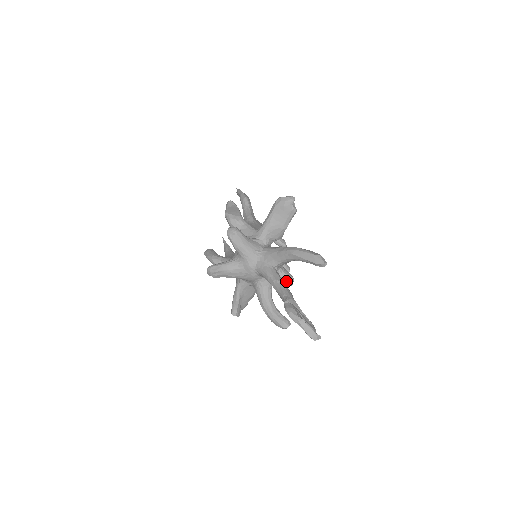
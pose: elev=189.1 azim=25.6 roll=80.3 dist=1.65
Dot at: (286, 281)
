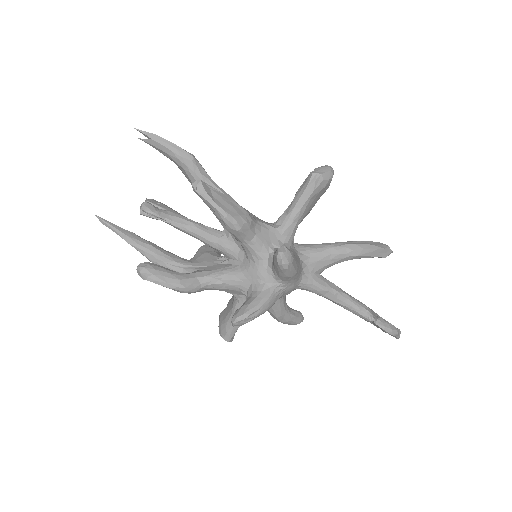
Dot at: occluded
